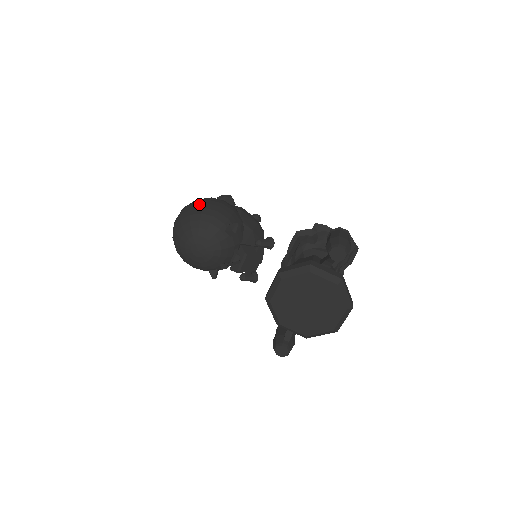
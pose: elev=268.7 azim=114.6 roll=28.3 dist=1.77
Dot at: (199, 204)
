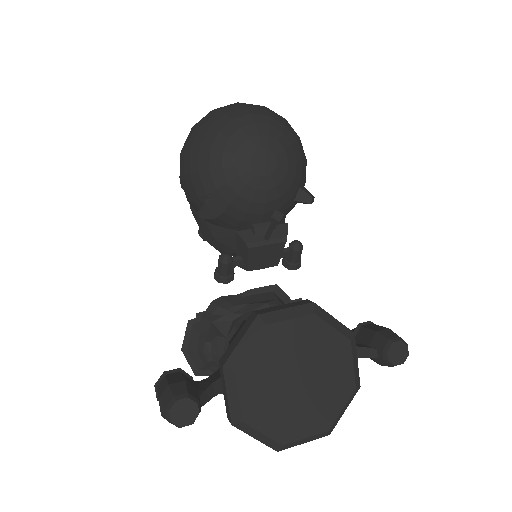
Dot at: occluded
